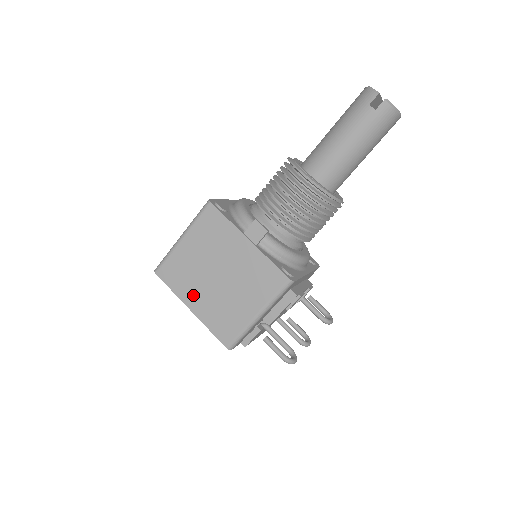
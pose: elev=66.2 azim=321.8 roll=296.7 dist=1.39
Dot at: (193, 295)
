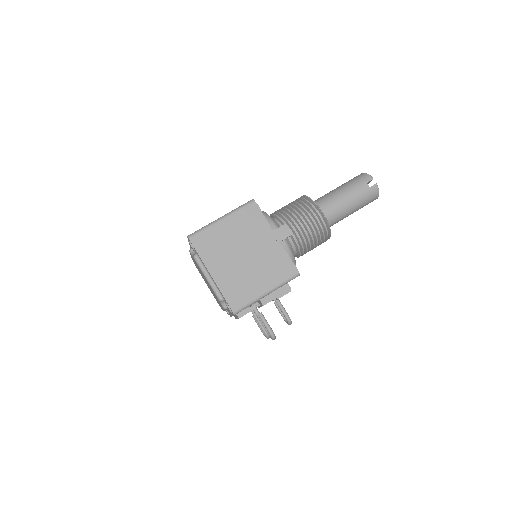
Dot at: (217, 264)
